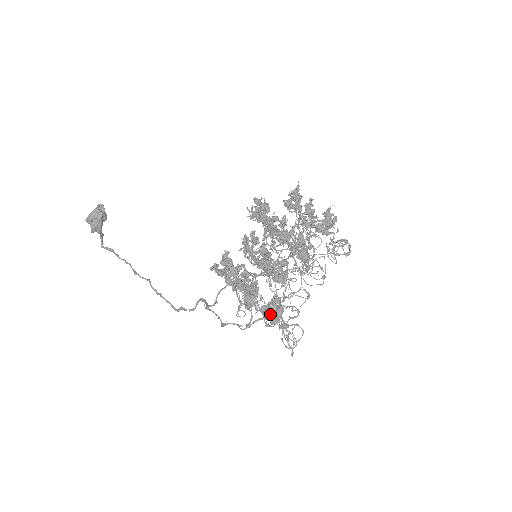
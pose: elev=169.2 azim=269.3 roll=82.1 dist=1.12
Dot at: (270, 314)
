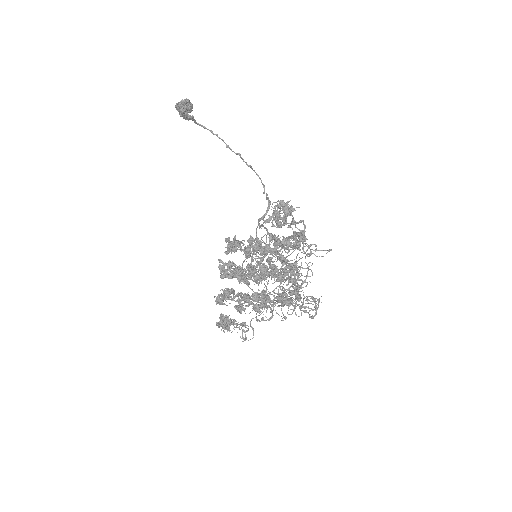
Dot at: (218, 327)
